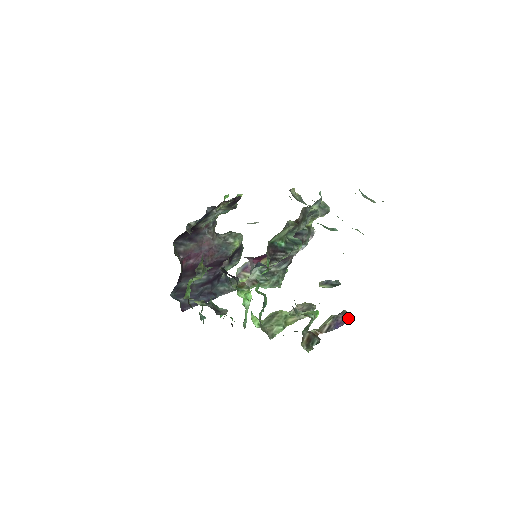
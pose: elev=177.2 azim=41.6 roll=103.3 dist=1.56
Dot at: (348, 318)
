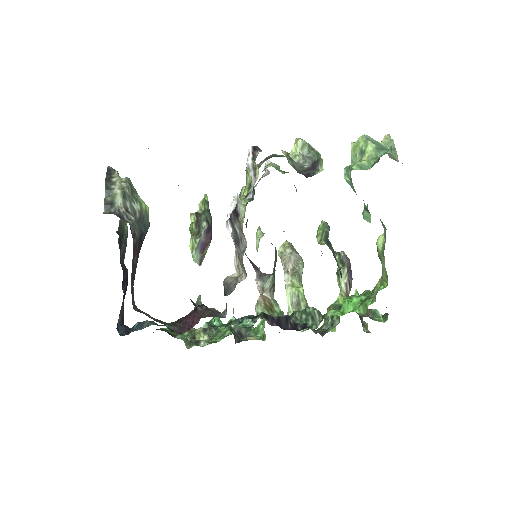
Dot at: (347, 257)
